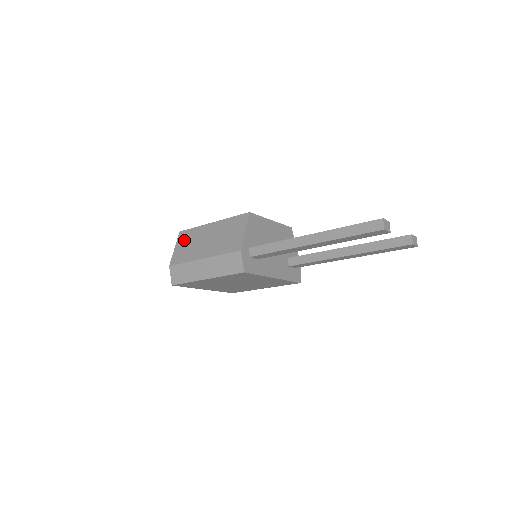
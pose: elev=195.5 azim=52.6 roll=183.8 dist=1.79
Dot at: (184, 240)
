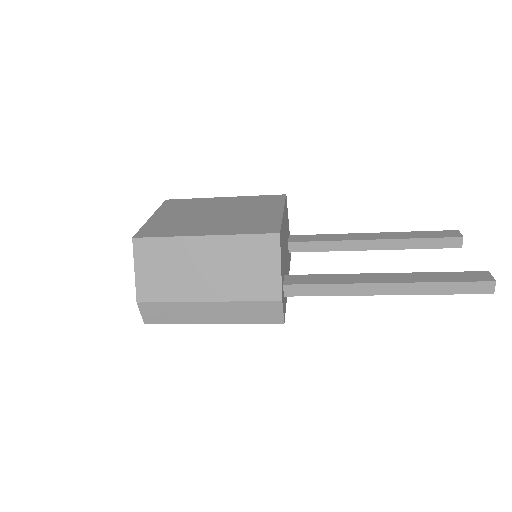
Dot at: (151, 259)
